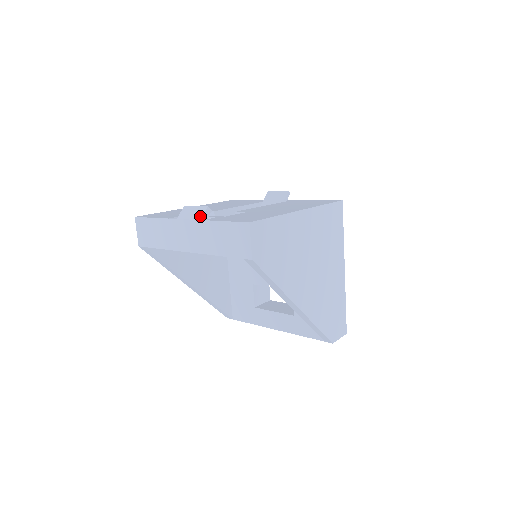
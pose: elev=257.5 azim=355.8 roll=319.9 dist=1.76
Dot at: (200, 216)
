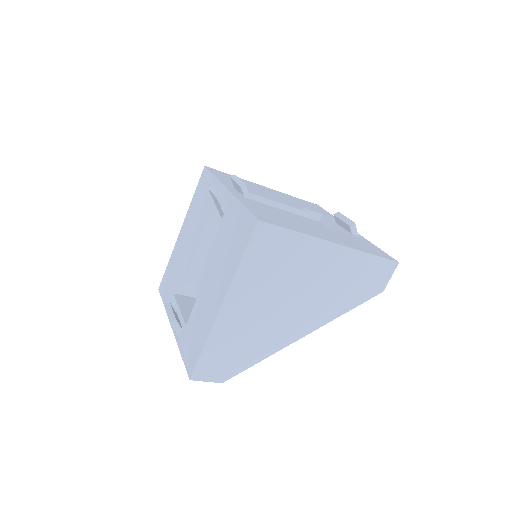
Dot at: occluded
